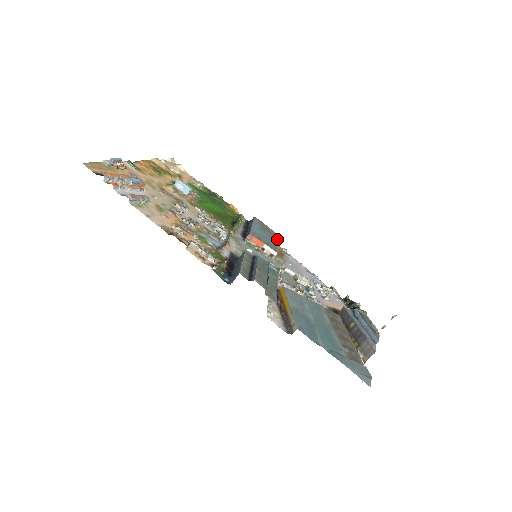
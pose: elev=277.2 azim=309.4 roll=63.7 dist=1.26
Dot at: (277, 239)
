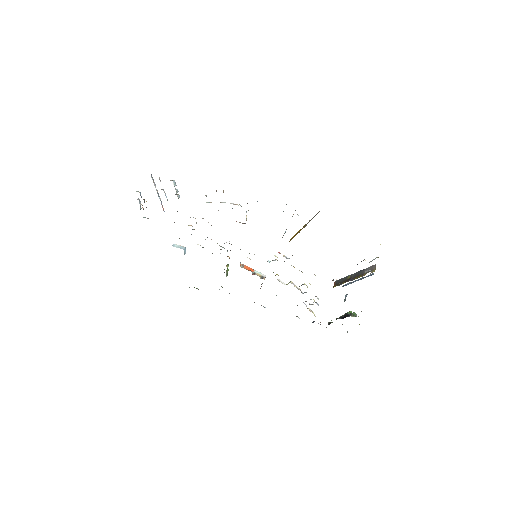
Dot at: occluded
